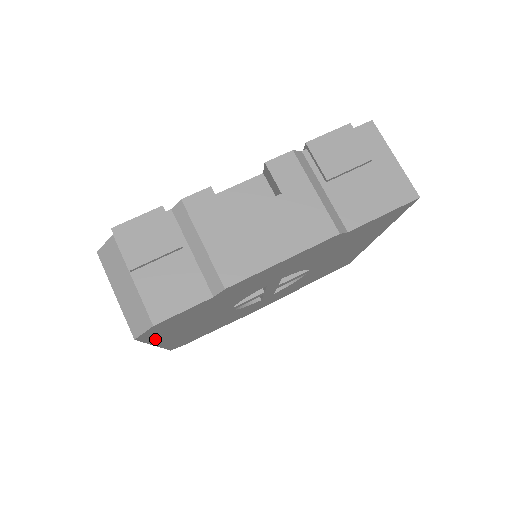
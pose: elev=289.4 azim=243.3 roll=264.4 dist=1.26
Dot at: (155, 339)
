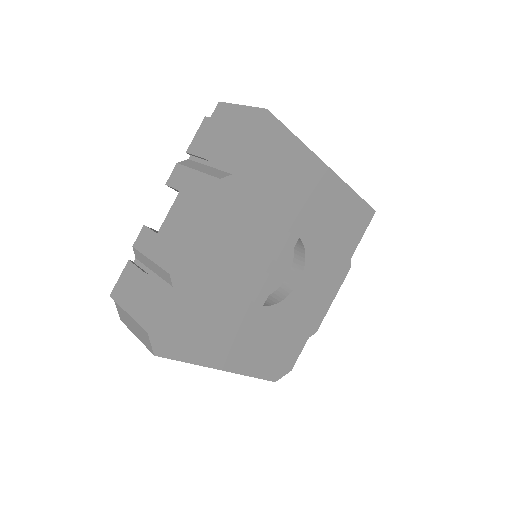
Dot at: (196, 357)
